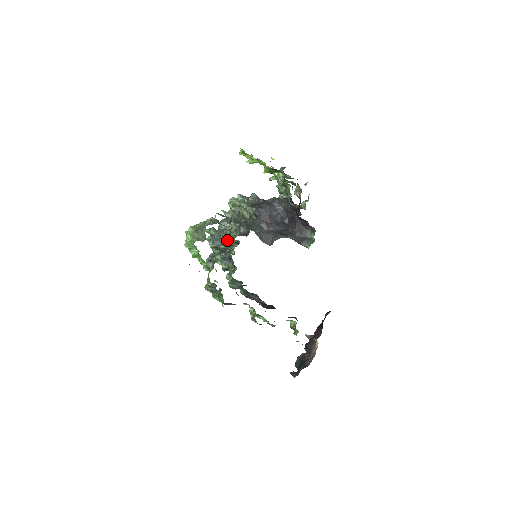
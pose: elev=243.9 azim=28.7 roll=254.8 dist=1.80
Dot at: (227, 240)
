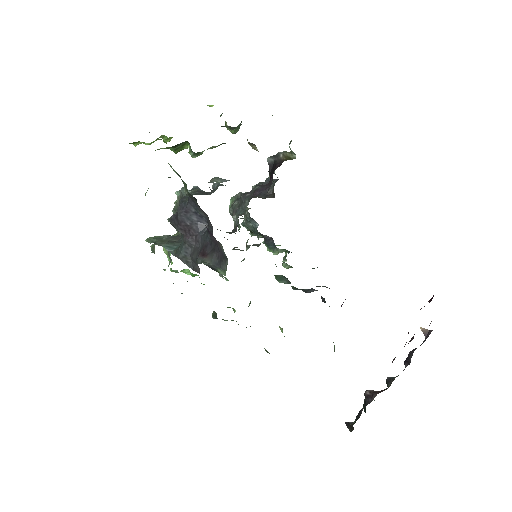
Dot at: (248, 227)
